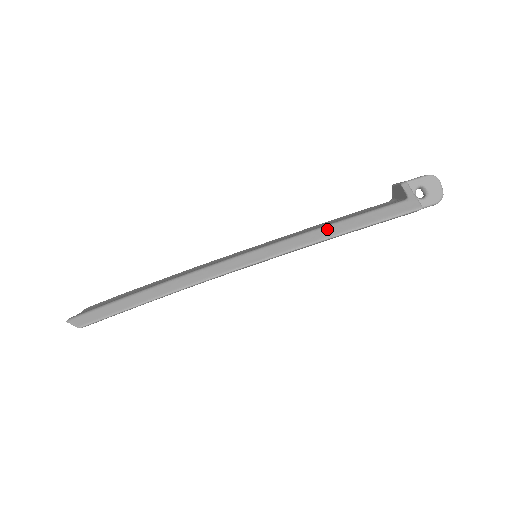
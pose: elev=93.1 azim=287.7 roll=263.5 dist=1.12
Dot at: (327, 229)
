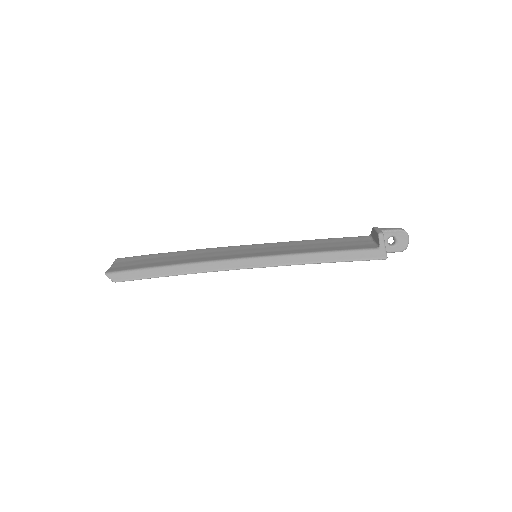
Dot at: (314, 256)
